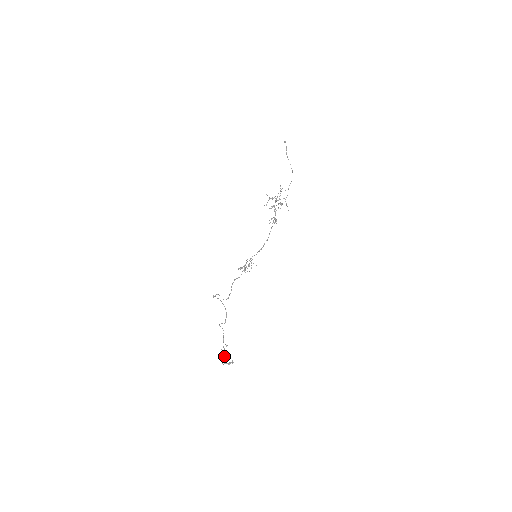
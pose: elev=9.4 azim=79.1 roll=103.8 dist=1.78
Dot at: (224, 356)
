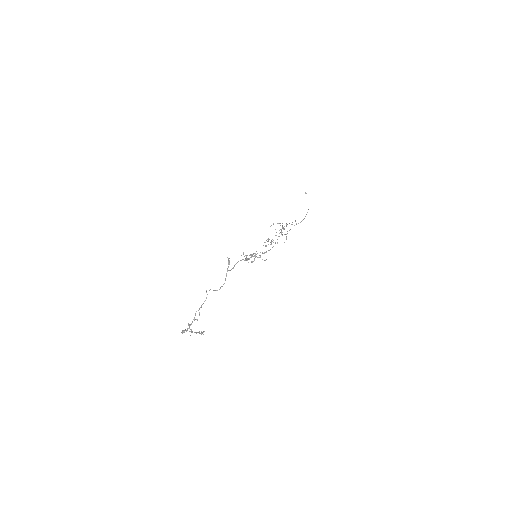
Dot at: (190, 324)
